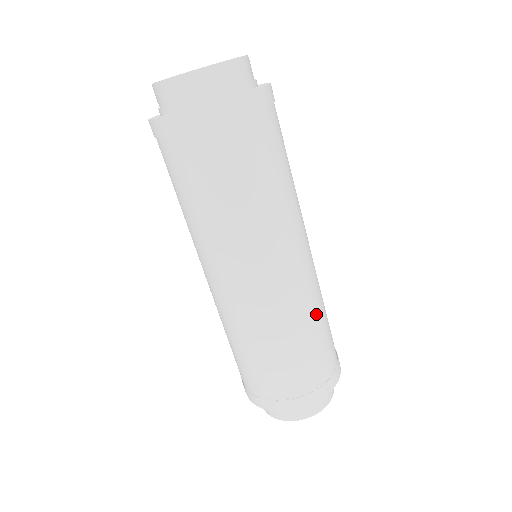
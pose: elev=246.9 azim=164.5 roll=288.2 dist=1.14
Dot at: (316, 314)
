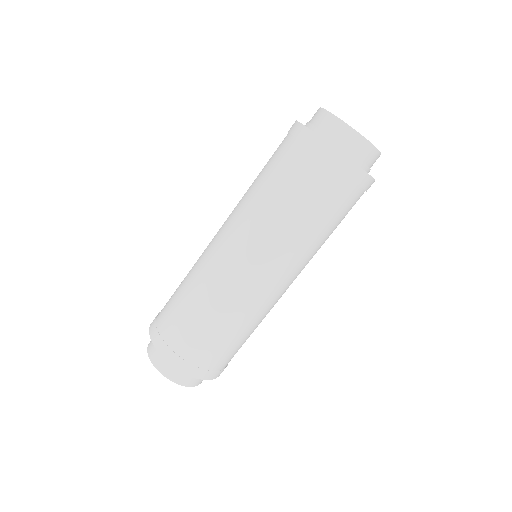
Dot at: (240, 322)
